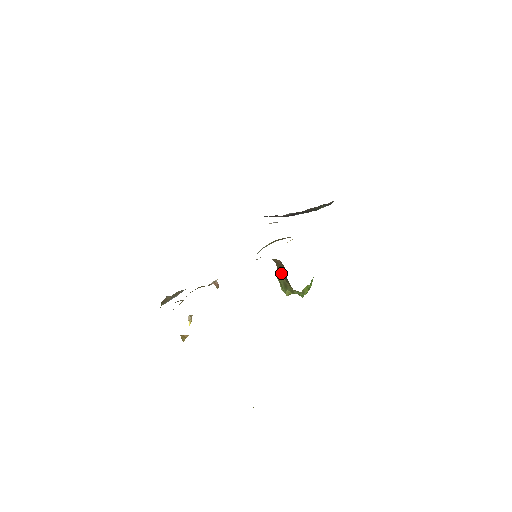
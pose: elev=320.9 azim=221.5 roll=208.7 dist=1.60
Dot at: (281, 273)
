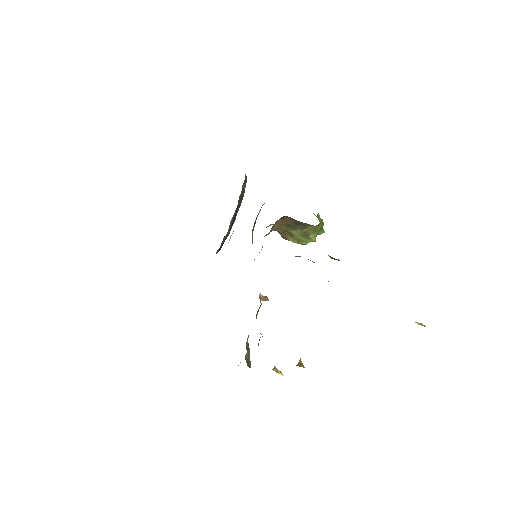
Dot at: (291, 231)
